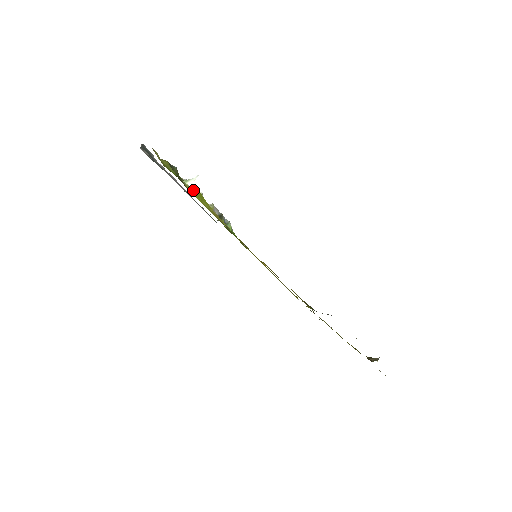
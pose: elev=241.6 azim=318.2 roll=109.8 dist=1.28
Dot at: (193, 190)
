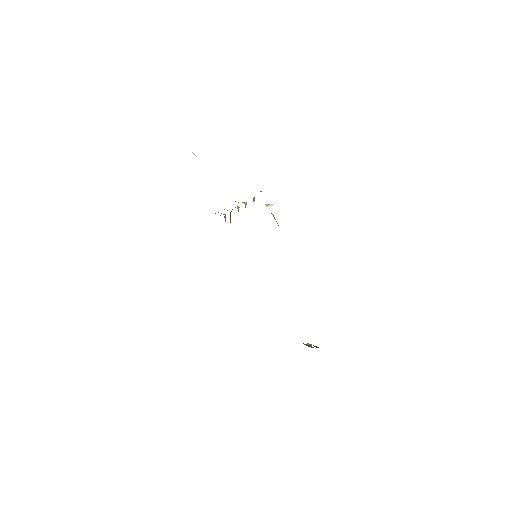
Dot at: (273, 215)
